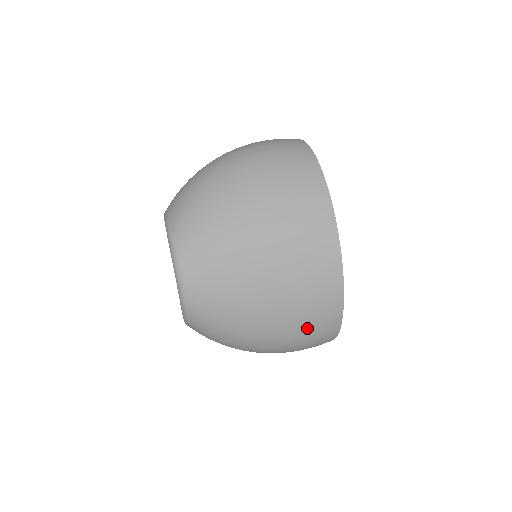
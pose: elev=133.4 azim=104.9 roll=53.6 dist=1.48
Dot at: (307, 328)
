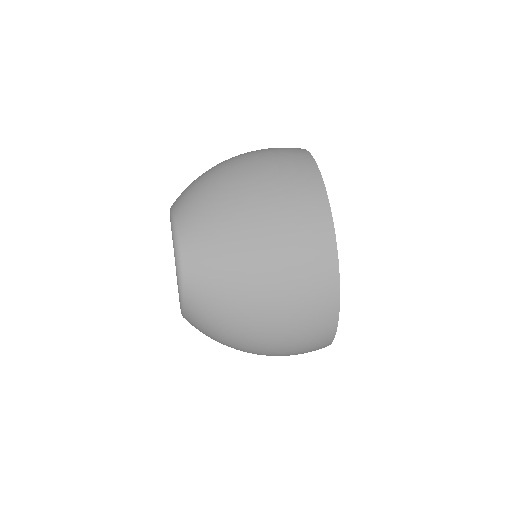
Dot at: (303, 316)
